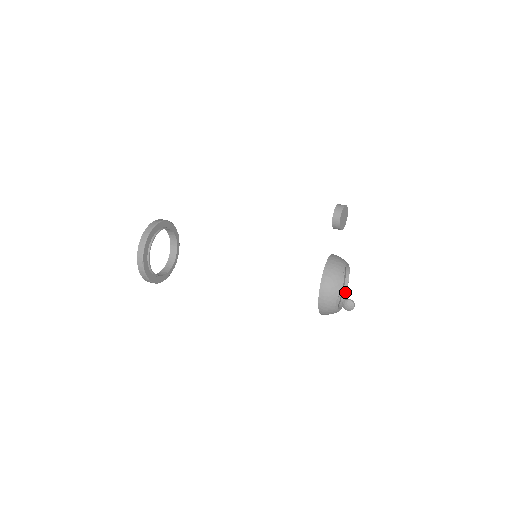
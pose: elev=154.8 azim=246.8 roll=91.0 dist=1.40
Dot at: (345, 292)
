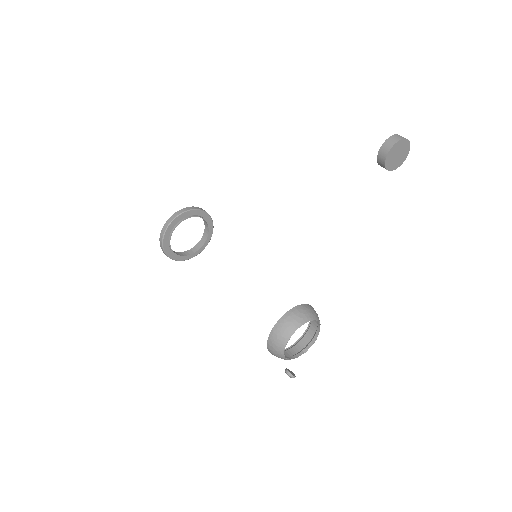
Dot at: (319, 329)
